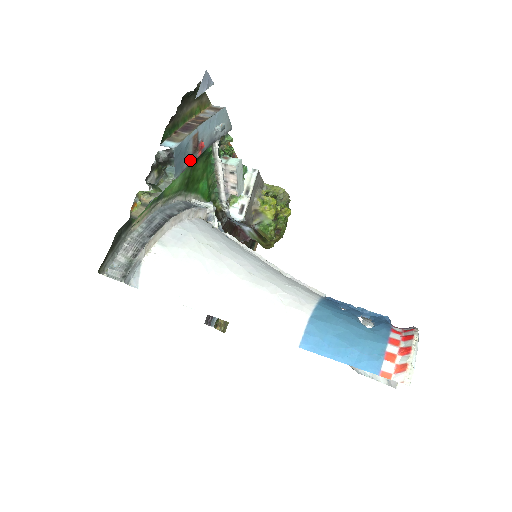
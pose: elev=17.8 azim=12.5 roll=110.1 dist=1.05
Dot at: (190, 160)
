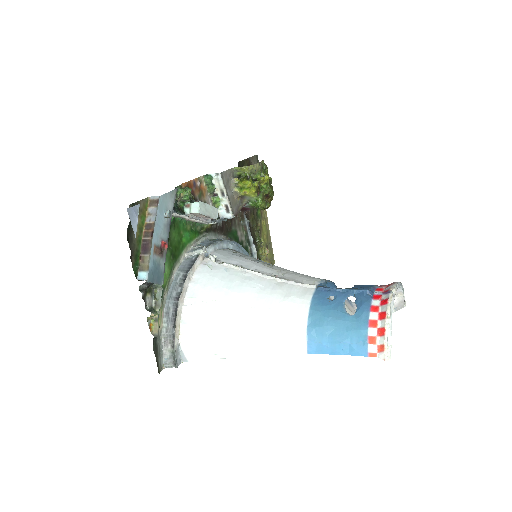
Dot at: (163, 261)
